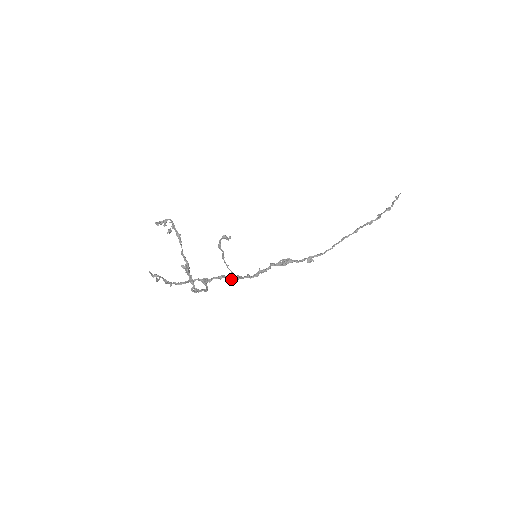
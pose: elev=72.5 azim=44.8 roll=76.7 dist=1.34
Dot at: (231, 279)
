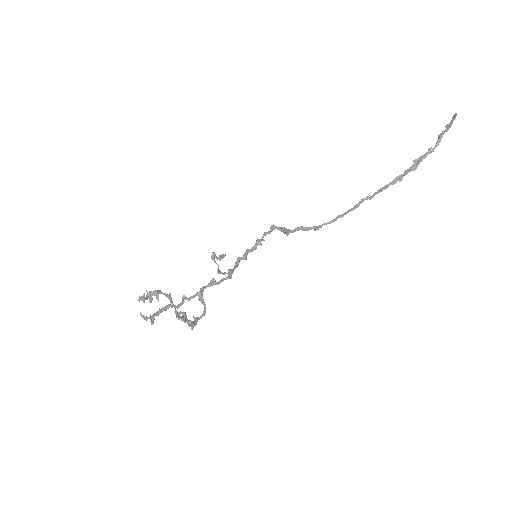
Dot at: (228, 278)
